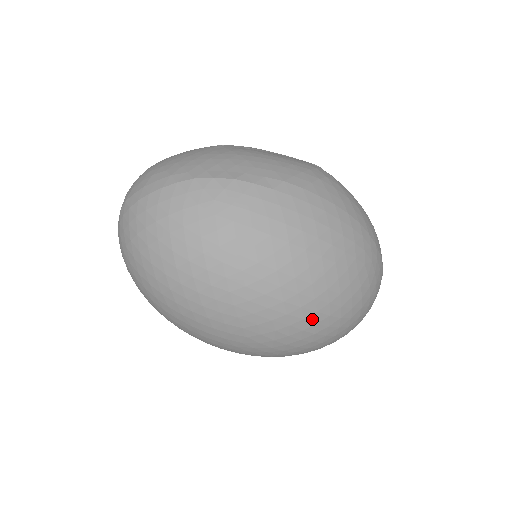
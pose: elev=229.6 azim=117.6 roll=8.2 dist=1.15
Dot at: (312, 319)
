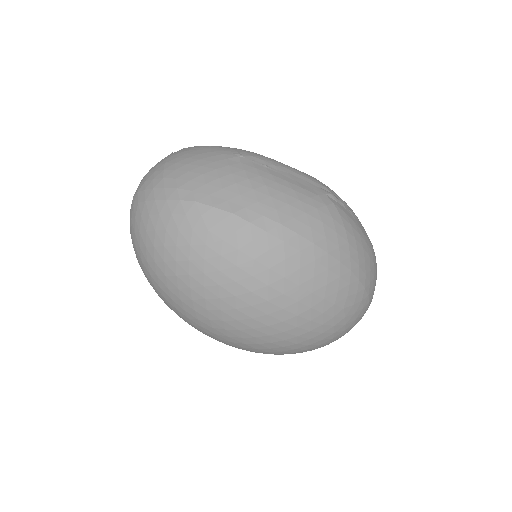
Dot at: (279, 344)
